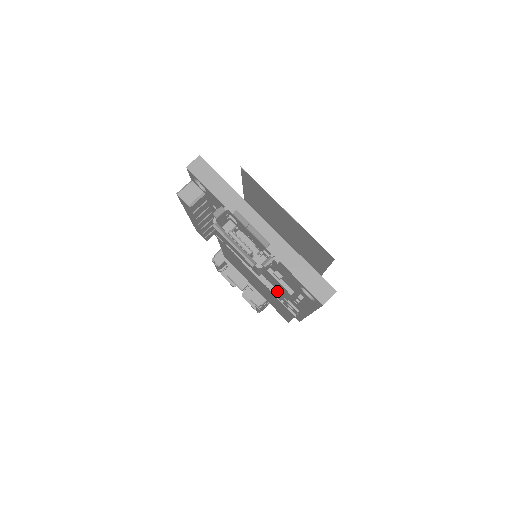
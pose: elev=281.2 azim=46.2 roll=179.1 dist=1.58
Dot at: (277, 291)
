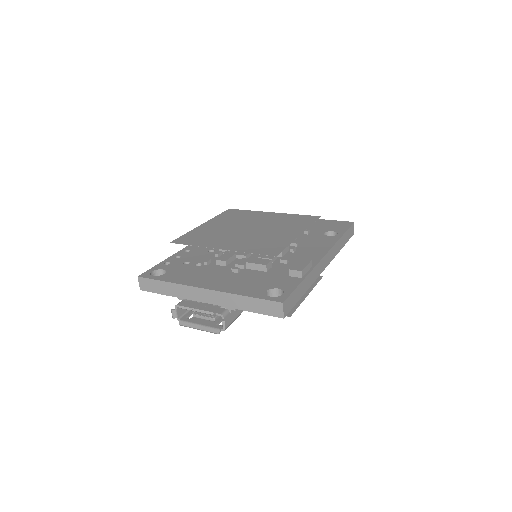
Dot at: occluded
